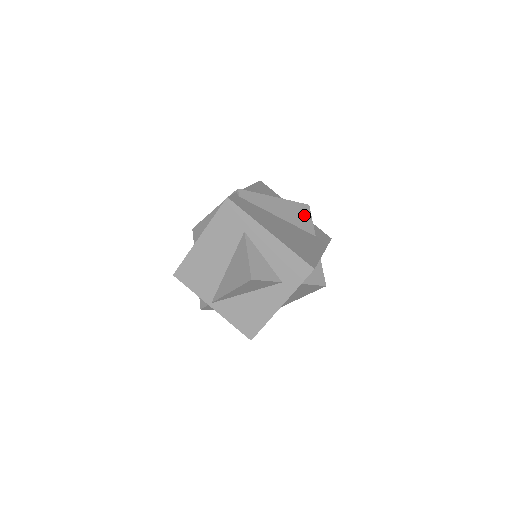
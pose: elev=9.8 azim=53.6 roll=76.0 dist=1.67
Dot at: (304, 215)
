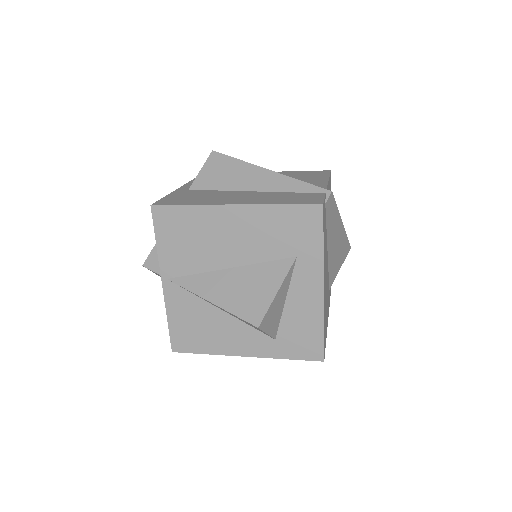
Dot at: (341, 259)
